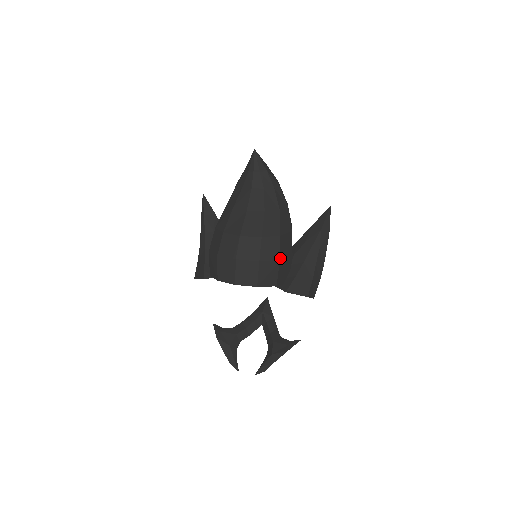
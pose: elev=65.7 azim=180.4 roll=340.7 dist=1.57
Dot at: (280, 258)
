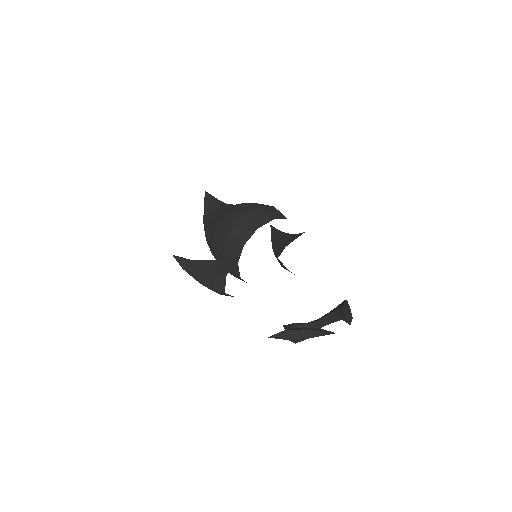
Dot at: occluded
